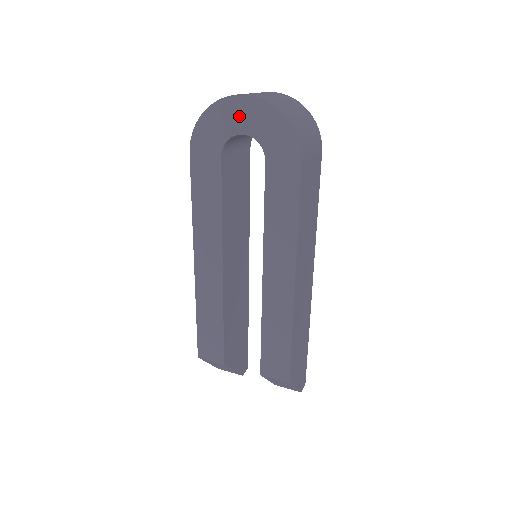
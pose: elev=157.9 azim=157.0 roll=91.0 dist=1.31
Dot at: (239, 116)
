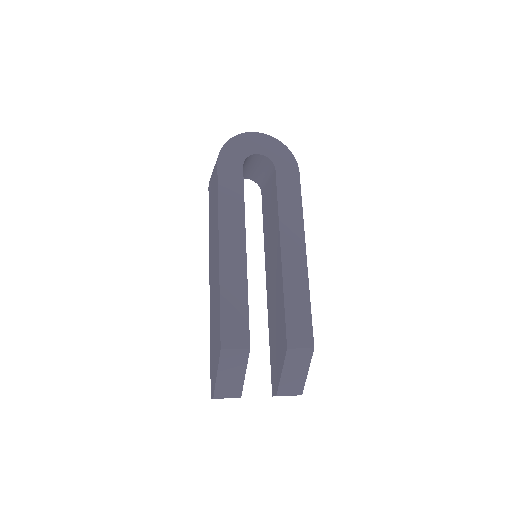
Dot at: (255, 144)
